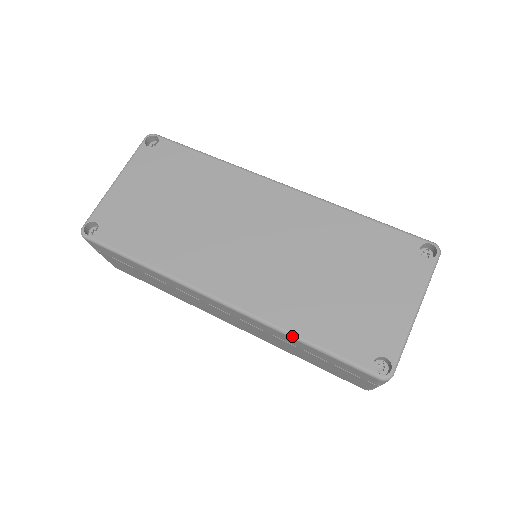
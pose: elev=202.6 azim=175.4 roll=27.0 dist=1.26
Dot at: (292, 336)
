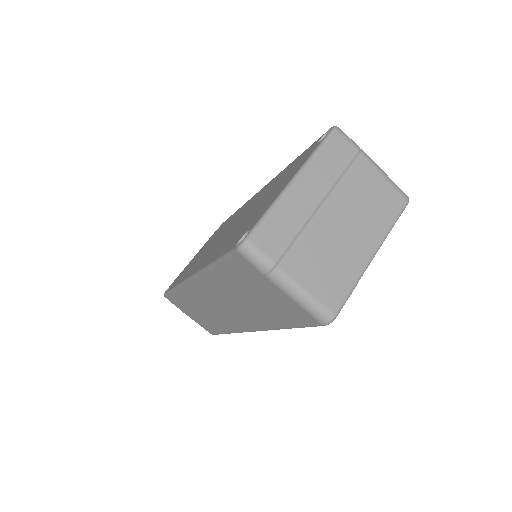
Dot at: (207, 267)
